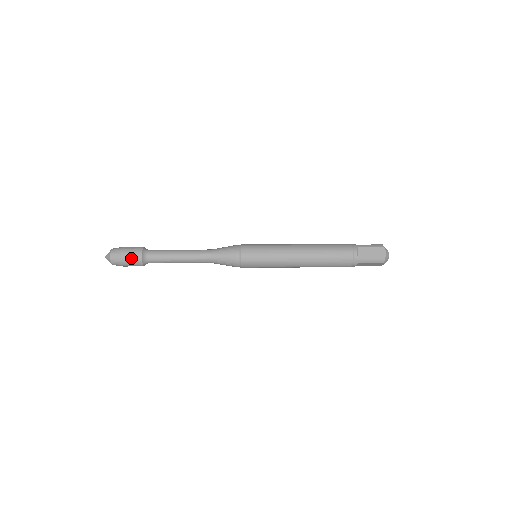
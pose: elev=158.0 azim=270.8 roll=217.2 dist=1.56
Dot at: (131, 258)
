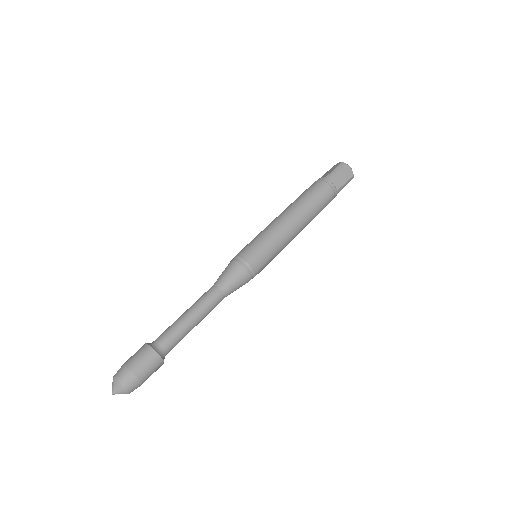
Dot at: (150, 369)
